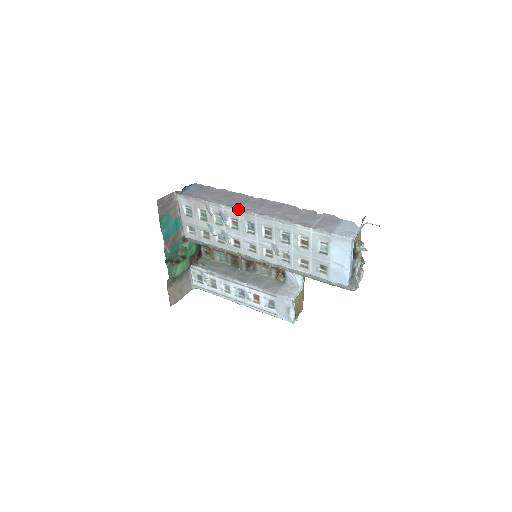
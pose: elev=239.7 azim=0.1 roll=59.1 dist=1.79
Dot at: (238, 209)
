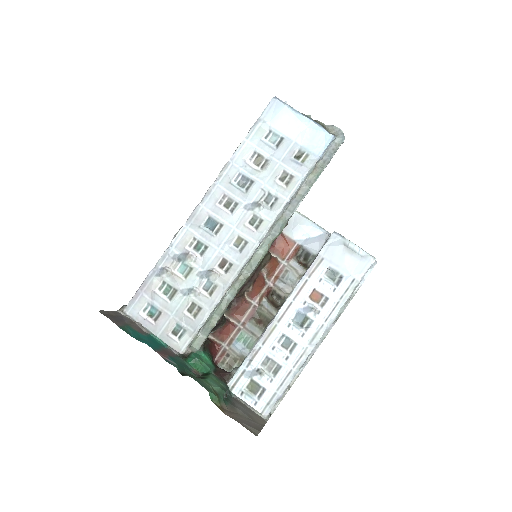
Dot at: (182, 226)
